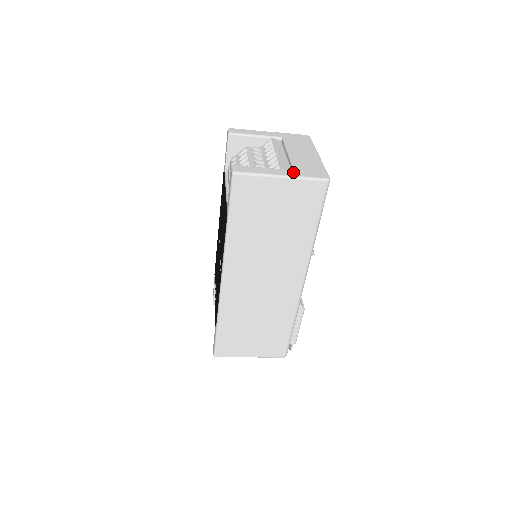
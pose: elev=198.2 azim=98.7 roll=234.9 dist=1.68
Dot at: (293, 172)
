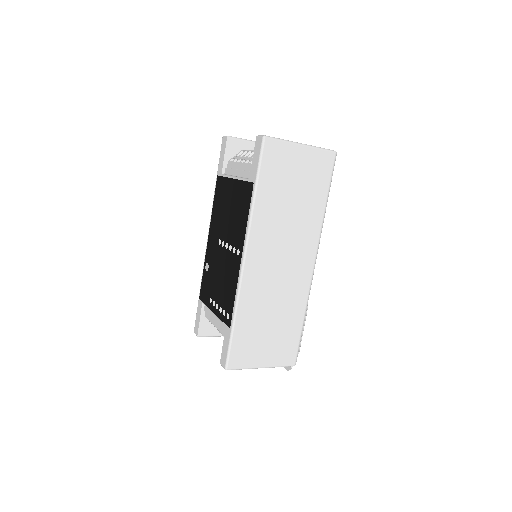
Dot at: occluded
